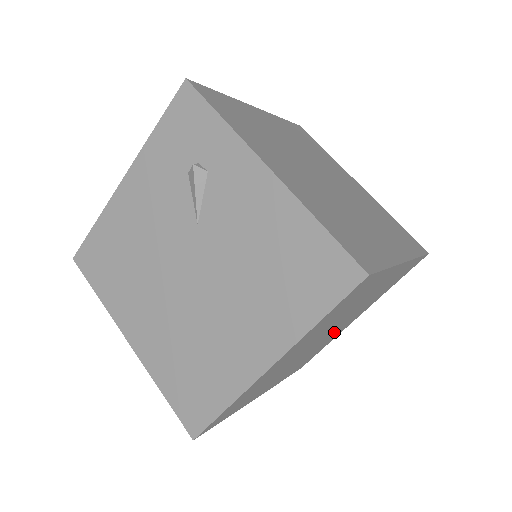
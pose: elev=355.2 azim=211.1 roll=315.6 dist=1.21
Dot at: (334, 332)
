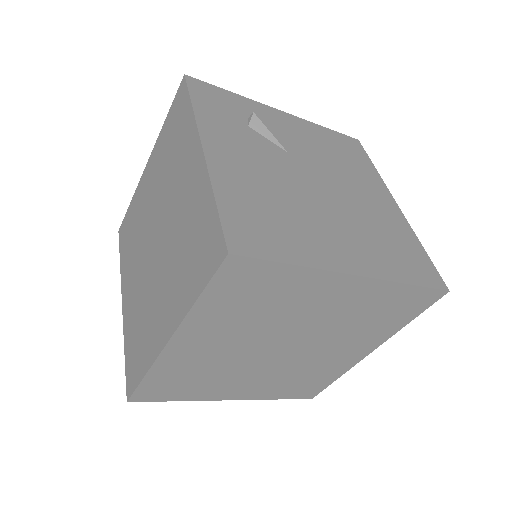
Dot at: occluded
